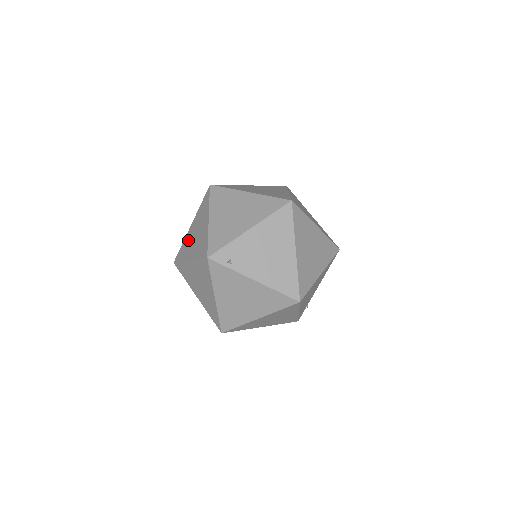
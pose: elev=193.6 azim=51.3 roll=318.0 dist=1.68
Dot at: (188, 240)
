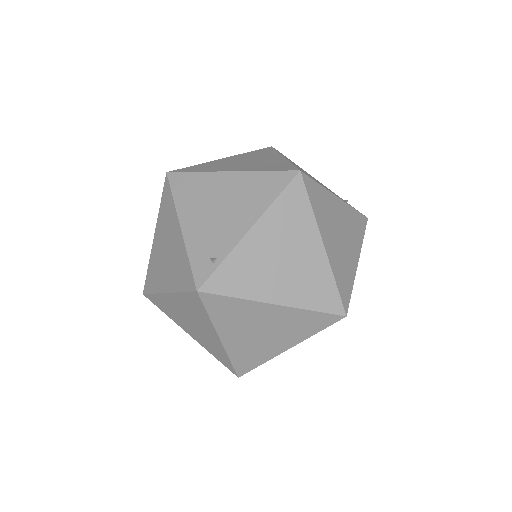
Dot at: (203, 342)
